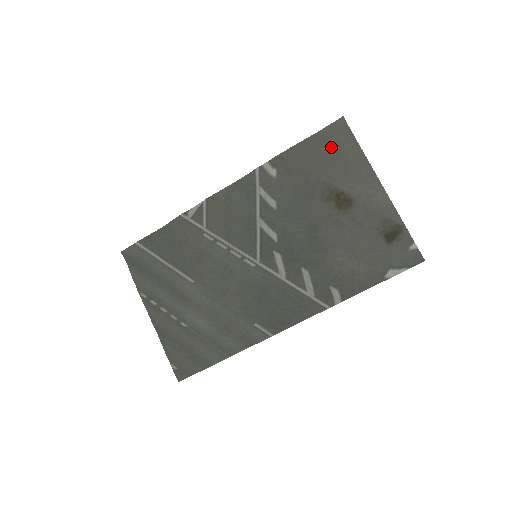
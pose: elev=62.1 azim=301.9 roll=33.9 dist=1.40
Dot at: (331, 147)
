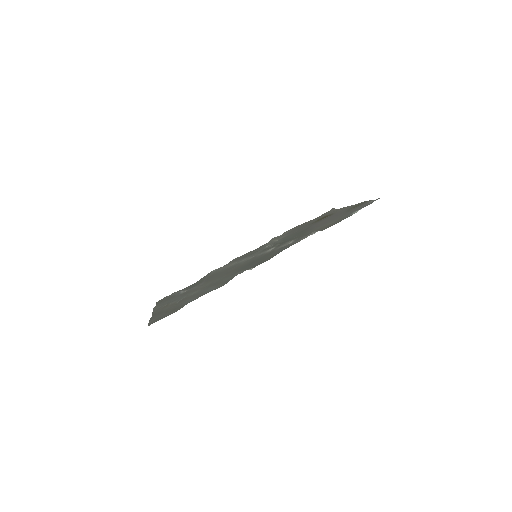
Dot at: occluded
